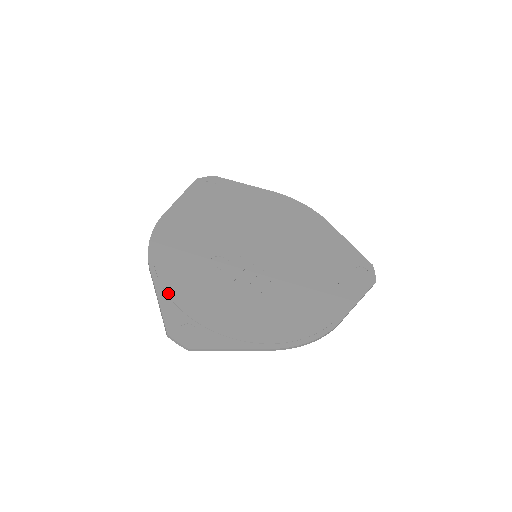
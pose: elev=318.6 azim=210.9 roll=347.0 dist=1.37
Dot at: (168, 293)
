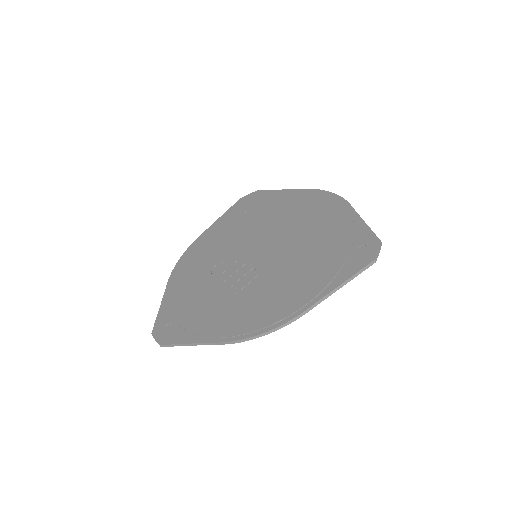
Dot at: (169, 300)
